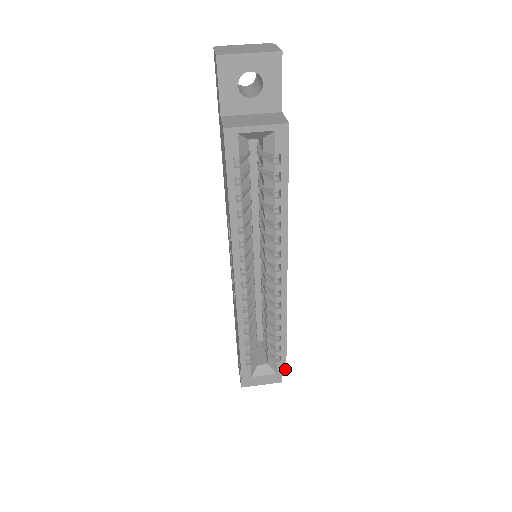
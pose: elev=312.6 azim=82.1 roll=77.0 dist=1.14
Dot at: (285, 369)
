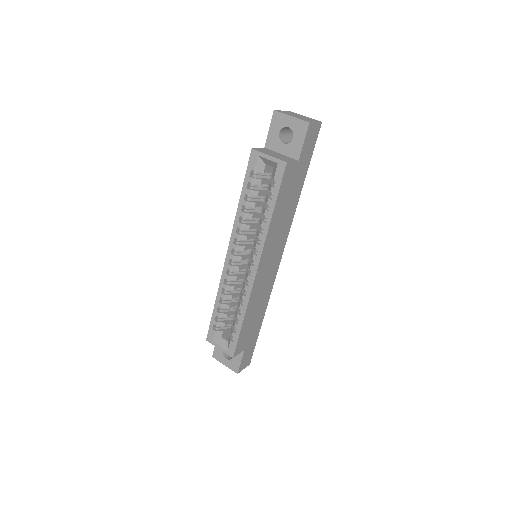
Dot at: (234, 352)
